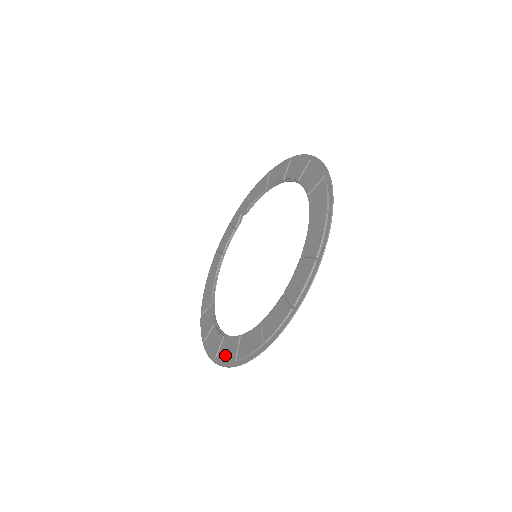
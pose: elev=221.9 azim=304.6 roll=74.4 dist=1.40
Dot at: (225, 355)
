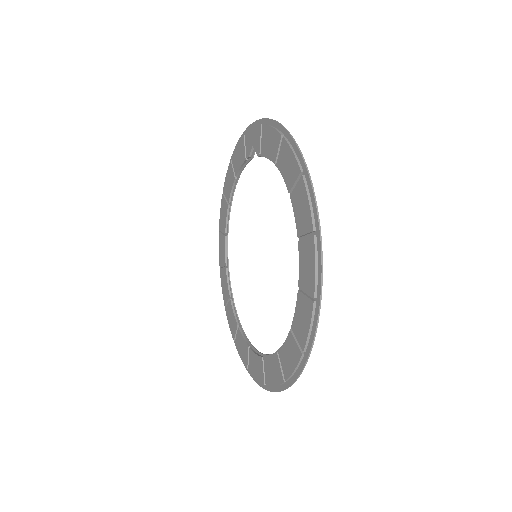
Dot at: (229, 321)
